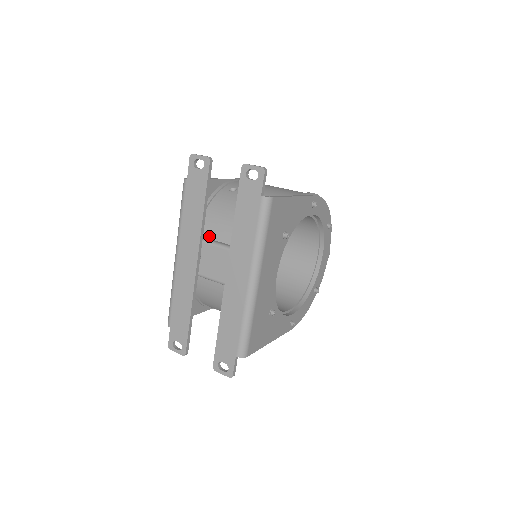
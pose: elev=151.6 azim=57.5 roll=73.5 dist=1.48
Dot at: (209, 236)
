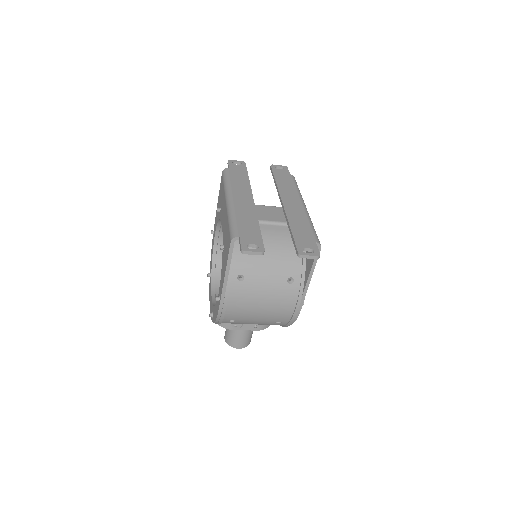
Dot at: occluded
